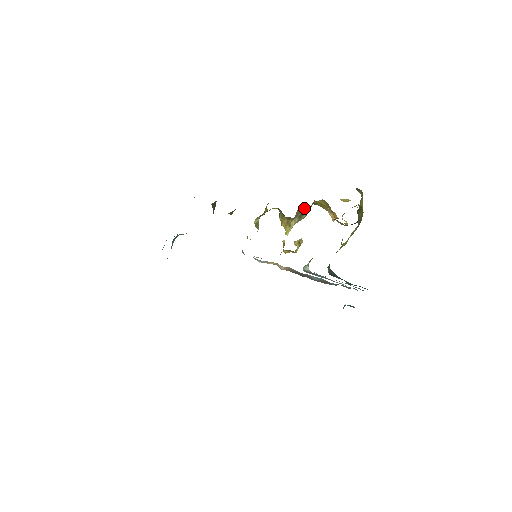
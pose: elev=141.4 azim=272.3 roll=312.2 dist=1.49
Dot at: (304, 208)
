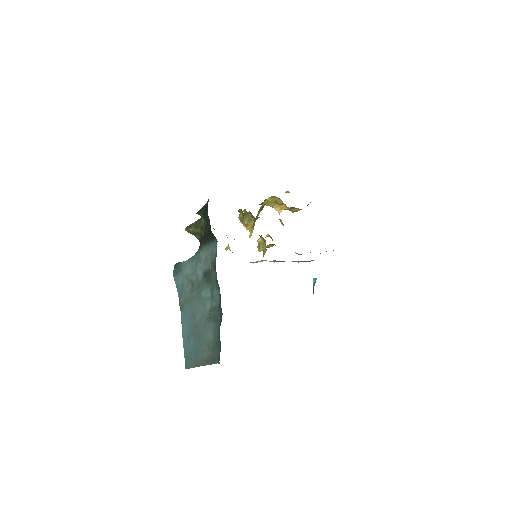
Dot at: (261, 207)
